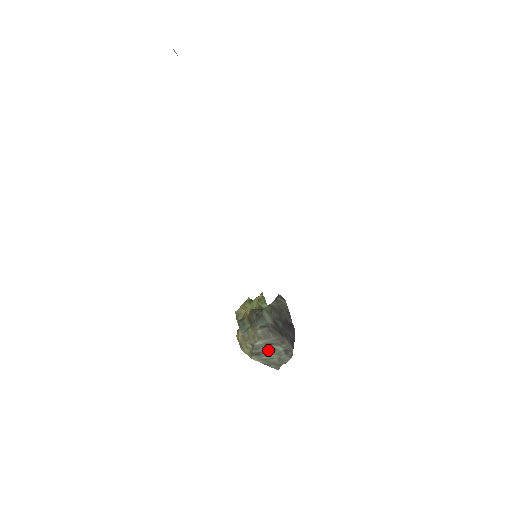
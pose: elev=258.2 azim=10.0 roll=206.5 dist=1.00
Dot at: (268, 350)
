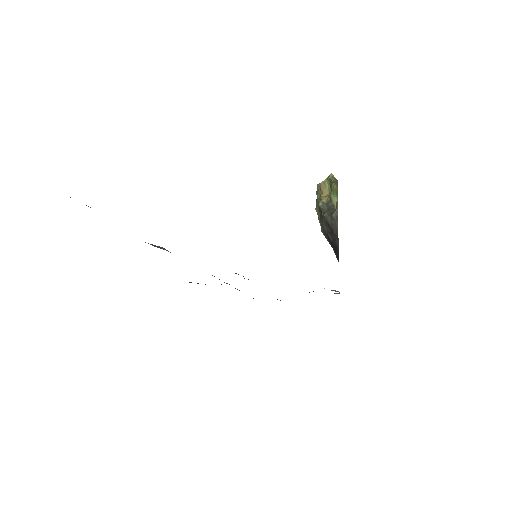
Dot at: occluded
